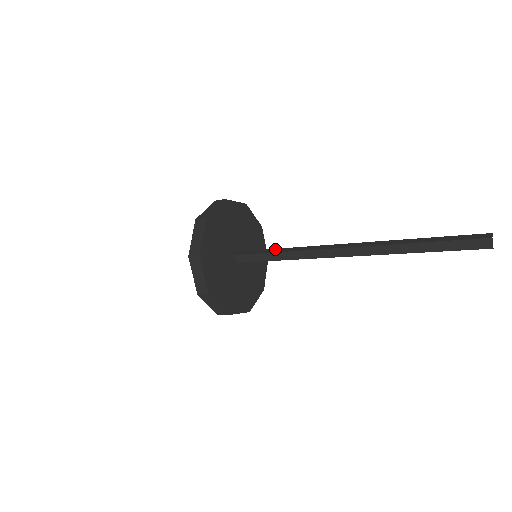
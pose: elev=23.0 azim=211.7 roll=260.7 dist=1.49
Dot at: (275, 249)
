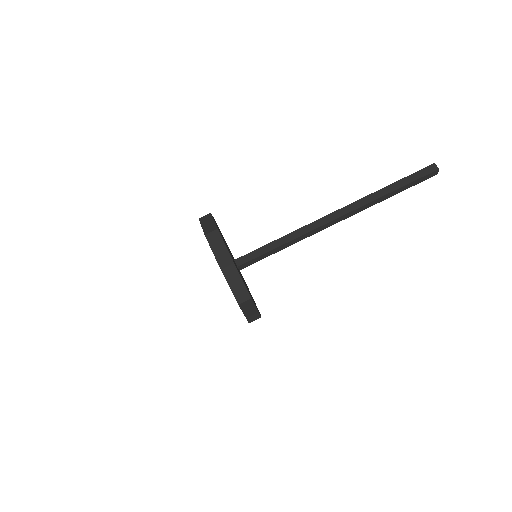
Dot at: (274, 242)
